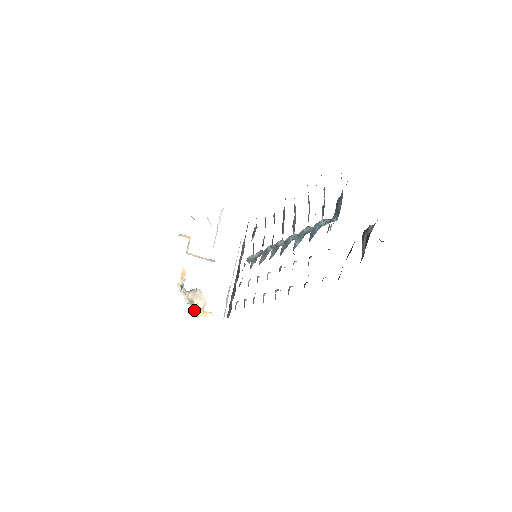
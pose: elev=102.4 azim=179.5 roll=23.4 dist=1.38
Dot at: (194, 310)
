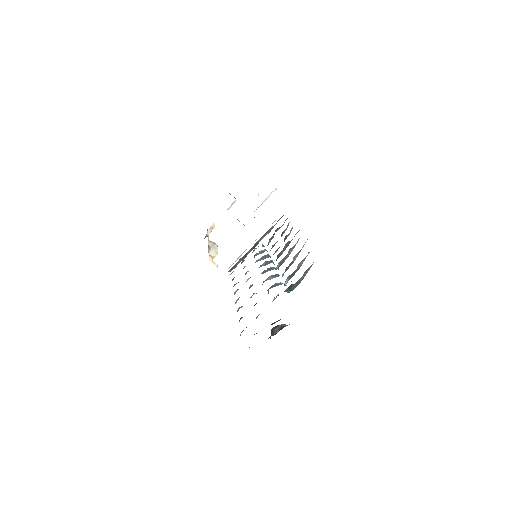
Dot at: occluded
